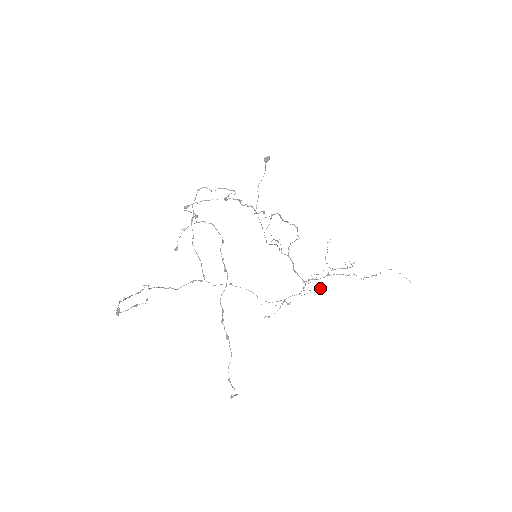
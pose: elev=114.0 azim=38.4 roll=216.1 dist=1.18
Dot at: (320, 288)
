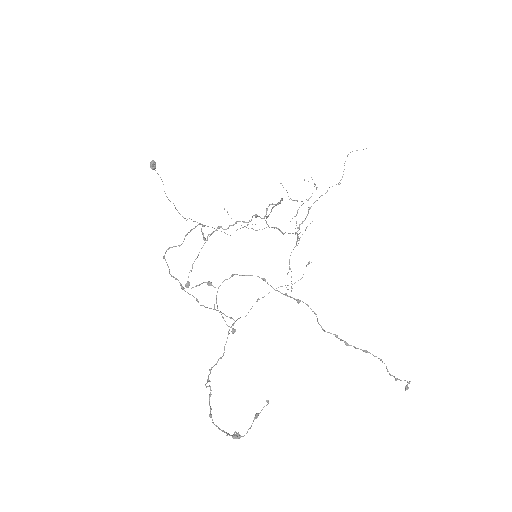
Dot at: occluded
